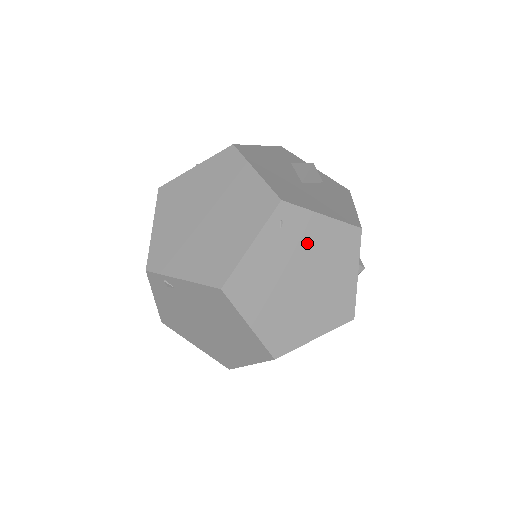
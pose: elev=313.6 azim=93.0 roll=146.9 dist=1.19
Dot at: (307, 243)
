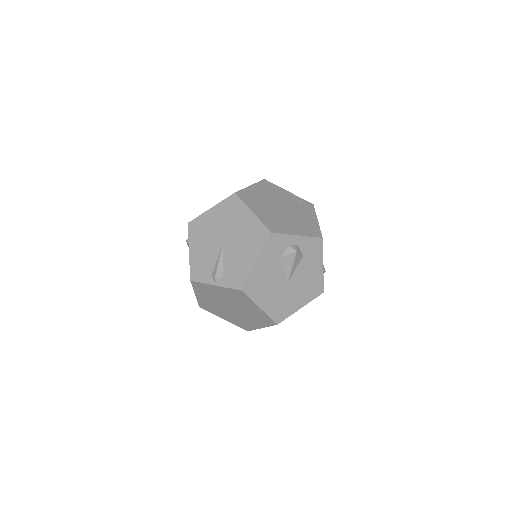
Dot at: occluded
